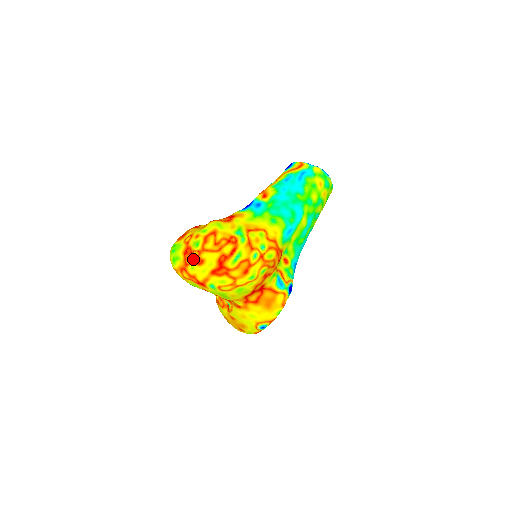
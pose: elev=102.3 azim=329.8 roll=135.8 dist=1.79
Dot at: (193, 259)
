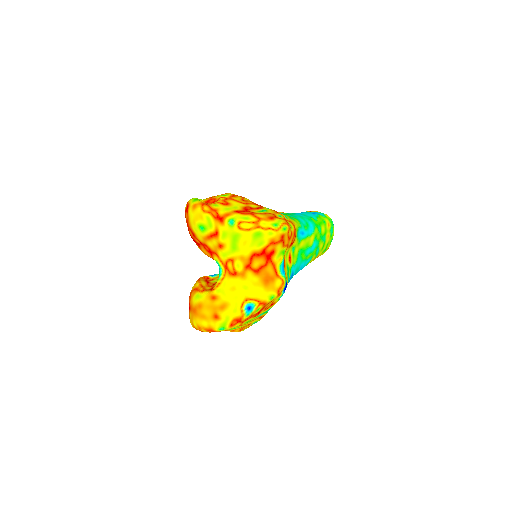
Dot at: (218, 201)
